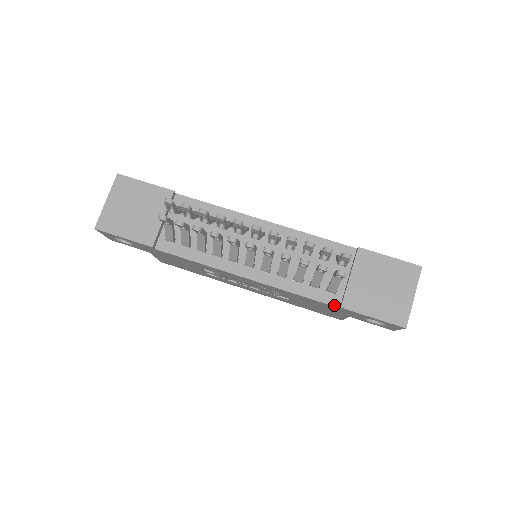
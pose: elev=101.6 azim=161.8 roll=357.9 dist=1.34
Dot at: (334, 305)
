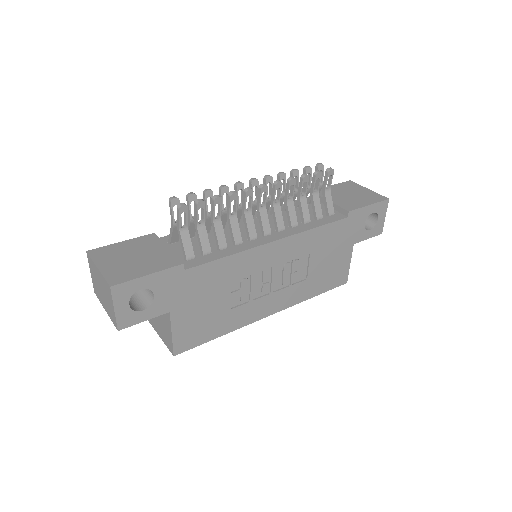
Dot at: (343, 218)
